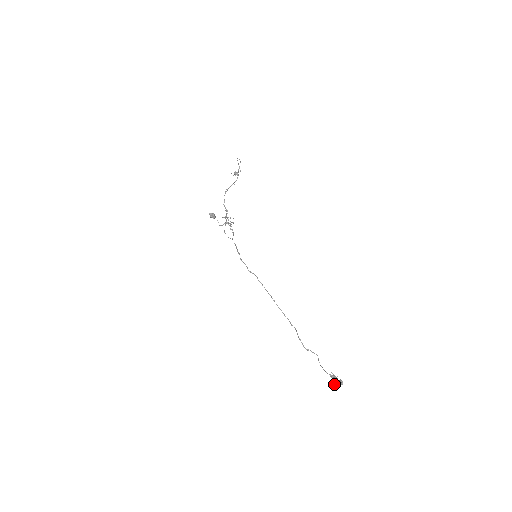
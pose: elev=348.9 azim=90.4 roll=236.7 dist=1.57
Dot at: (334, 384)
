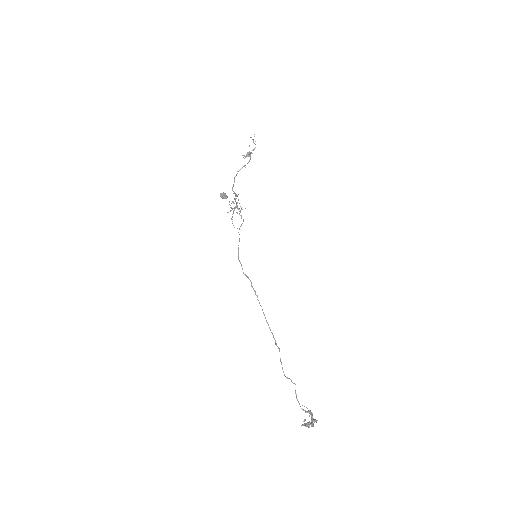
Dot at: (304, 424)
